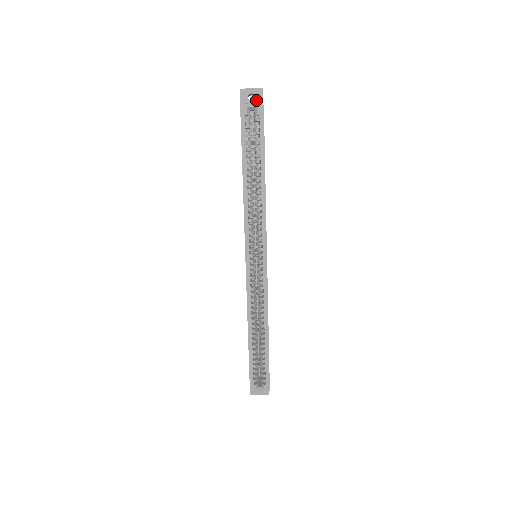
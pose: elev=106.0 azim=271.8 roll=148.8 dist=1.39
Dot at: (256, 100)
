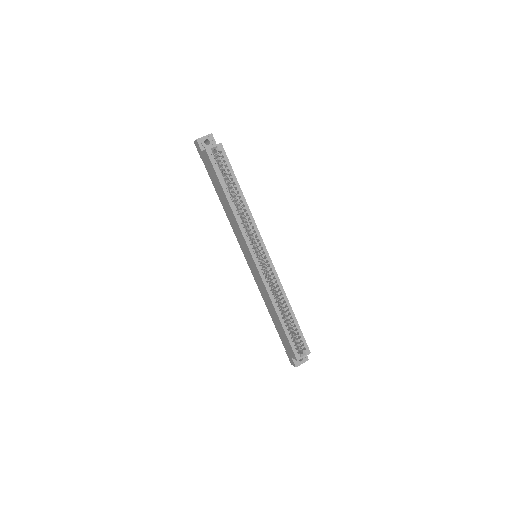
Dot at: (211, 143)
